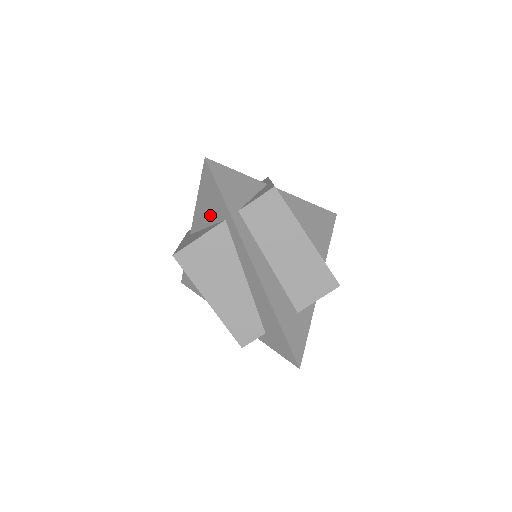
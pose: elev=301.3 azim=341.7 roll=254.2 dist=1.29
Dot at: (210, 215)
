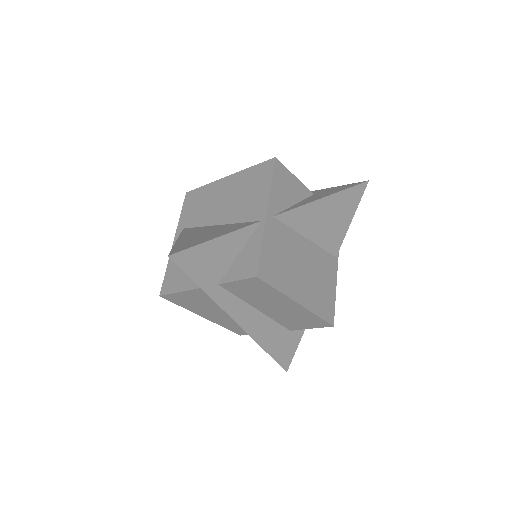
Dot at: occluded
